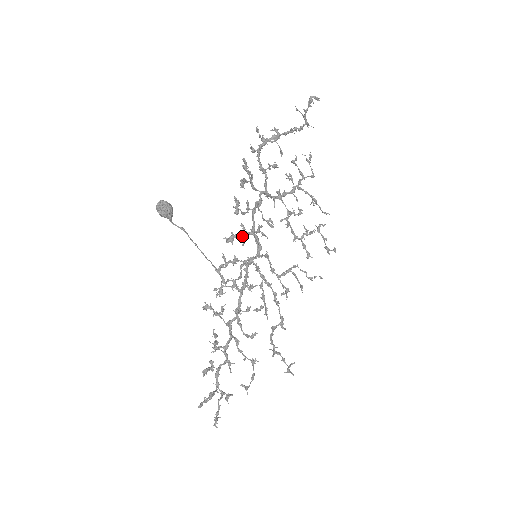
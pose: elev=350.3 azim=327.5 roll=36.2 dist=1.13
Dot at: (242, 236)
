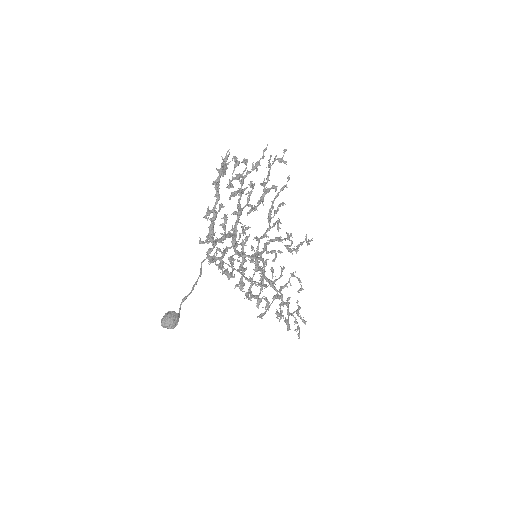
Dot at: (244, 271)
